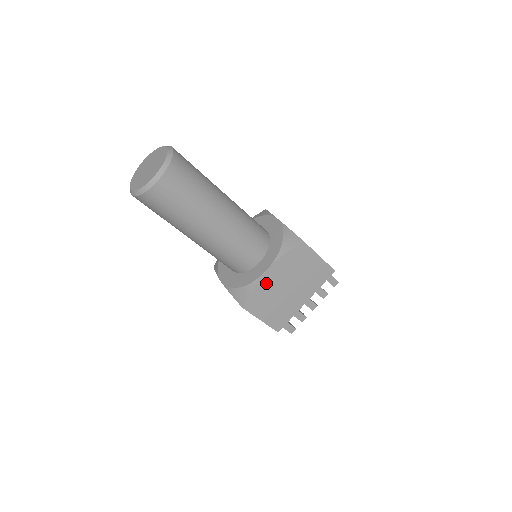
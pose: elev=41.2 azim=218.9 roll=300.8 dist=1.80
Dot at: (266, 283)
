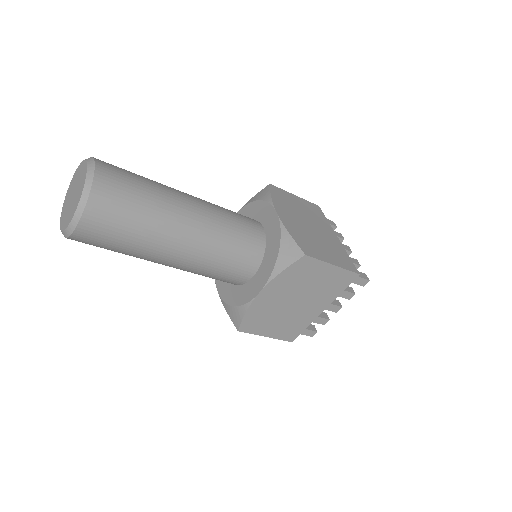
Dot at: (262, 304)
